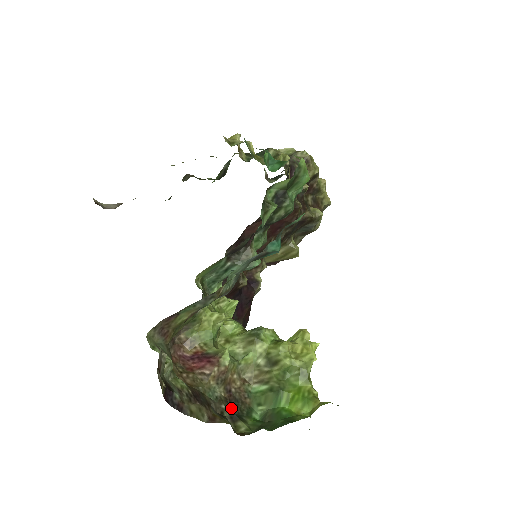
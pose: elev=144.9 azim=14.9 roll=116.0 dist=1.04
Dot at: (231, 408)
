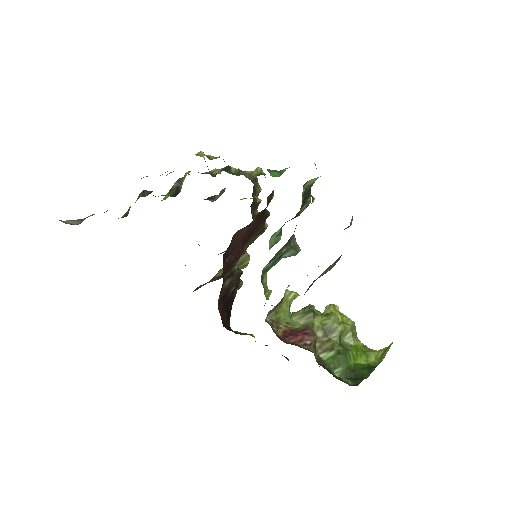
Dot at: occluded
